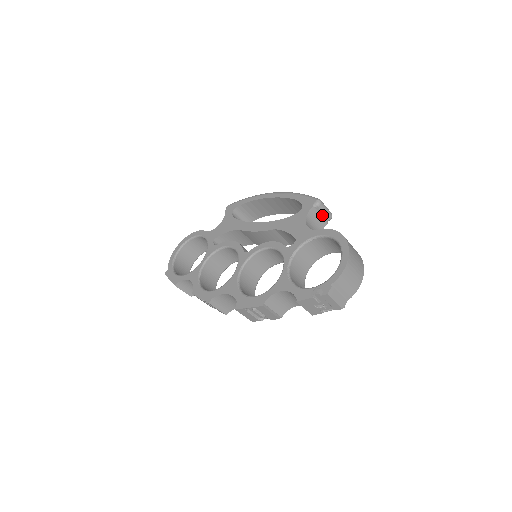
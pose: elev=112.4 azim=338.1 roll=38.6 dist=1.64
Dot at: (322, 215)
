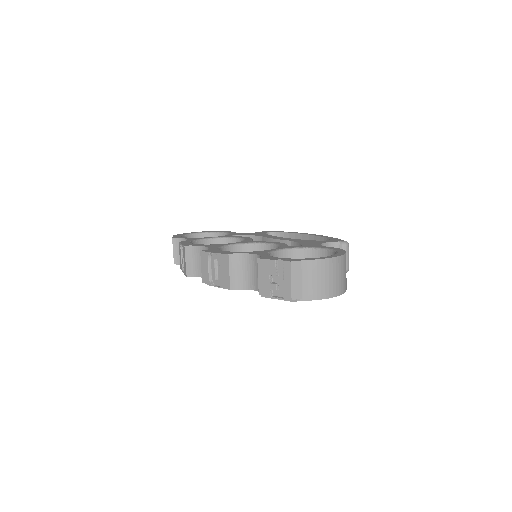
Dot at: occluded
